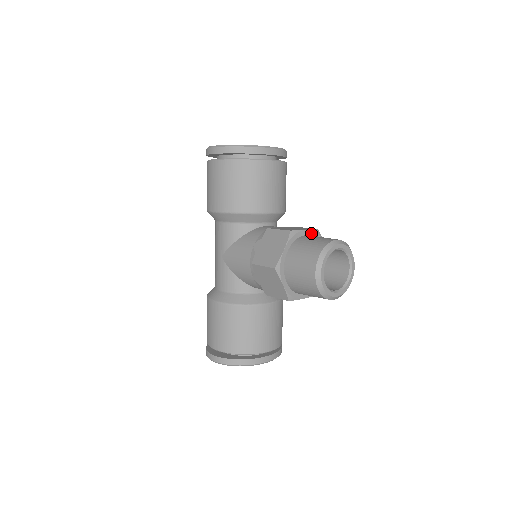
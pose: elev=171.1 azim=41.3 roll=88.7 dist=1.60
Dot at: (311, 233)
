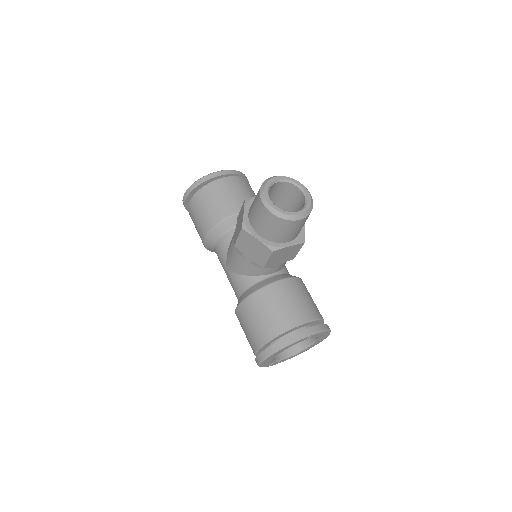
Dot at: occluded
